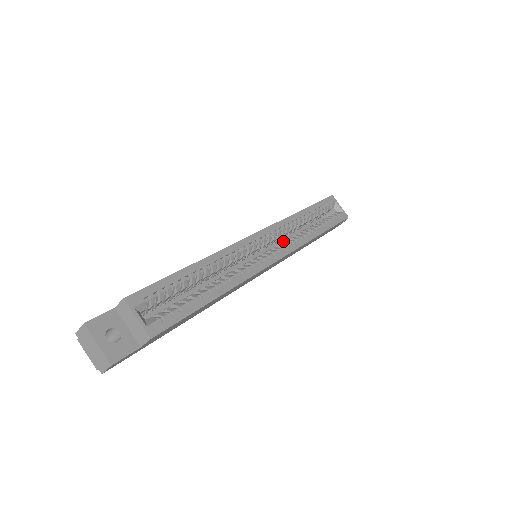
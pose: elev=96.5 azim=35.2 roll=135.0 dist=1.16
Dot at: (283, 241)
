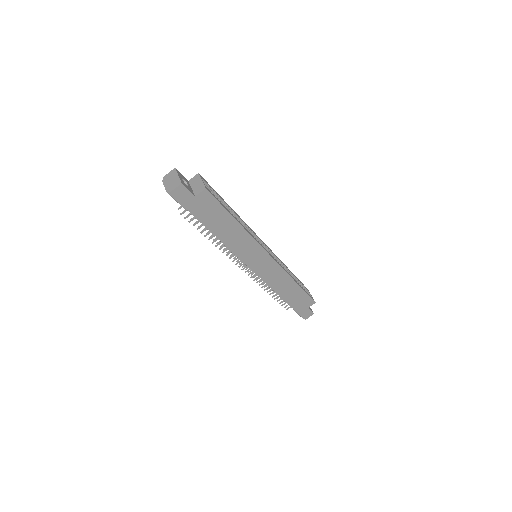
Dot at: occluded
